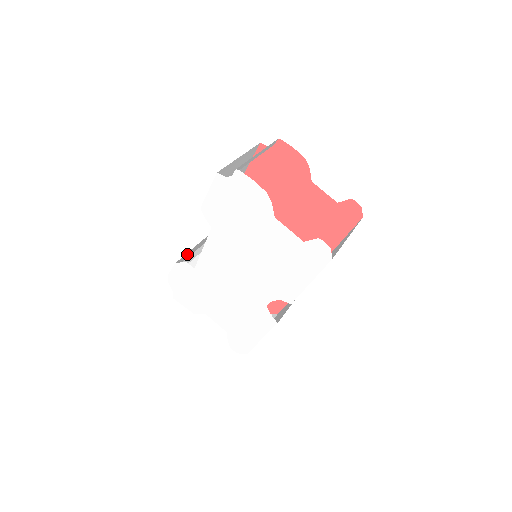
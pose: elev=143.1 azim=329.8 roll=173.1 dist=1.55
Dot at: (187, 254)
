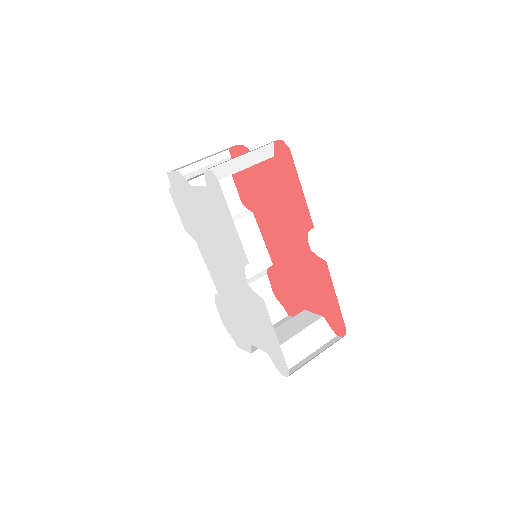
Dot at: occluded
